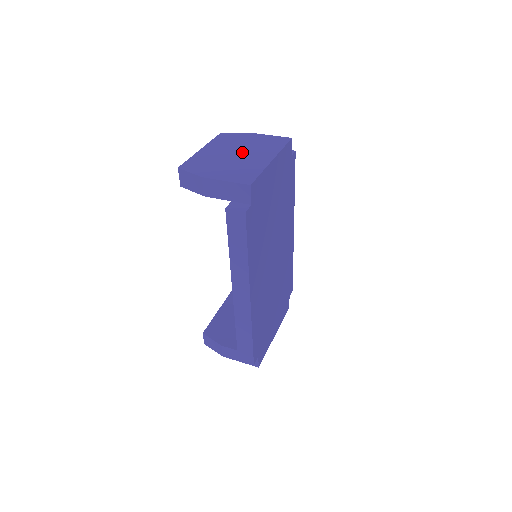
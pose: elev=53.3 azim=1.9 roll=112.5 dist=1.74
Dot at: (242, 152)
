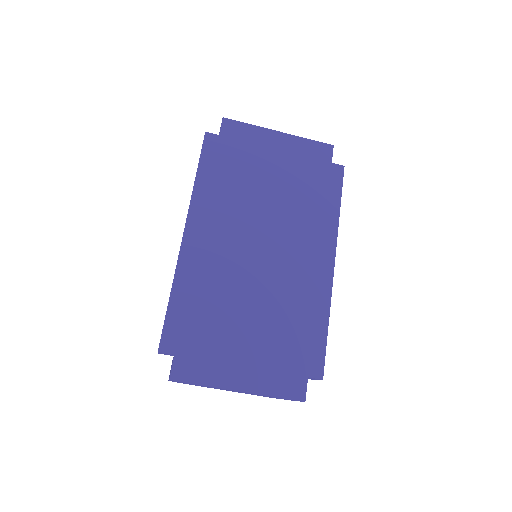
Dot at: occluded
